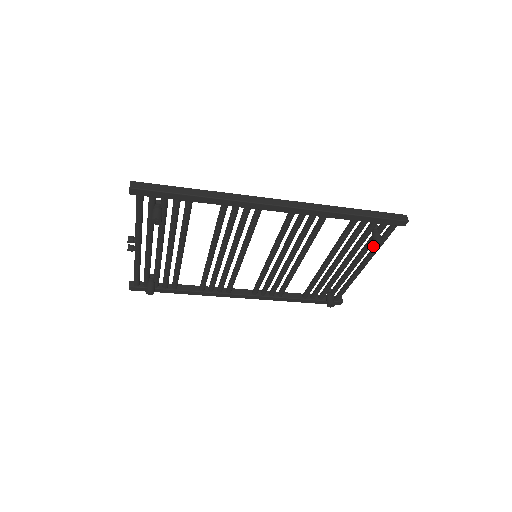
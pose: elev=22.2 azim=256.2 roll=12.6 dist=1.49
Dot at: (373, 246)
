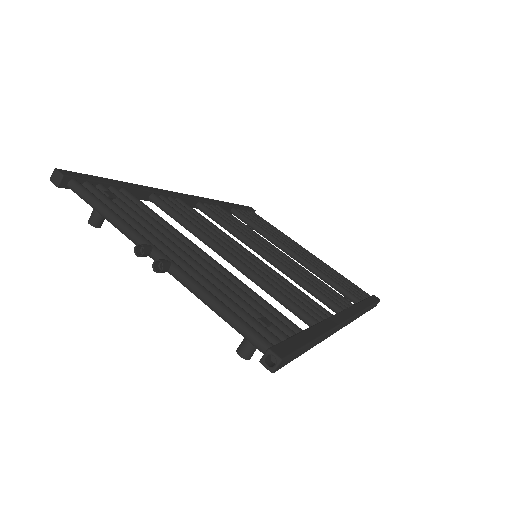
Dot at: occluded
